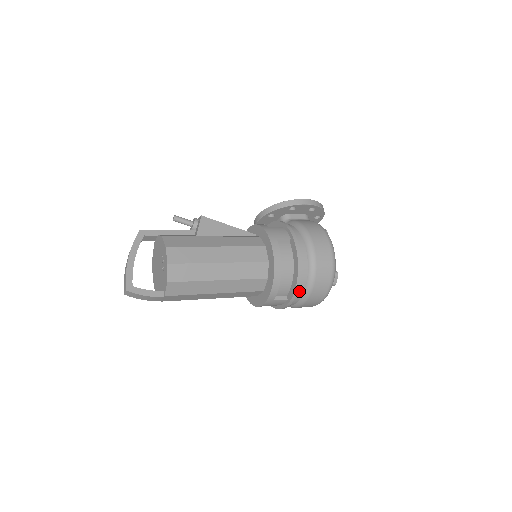
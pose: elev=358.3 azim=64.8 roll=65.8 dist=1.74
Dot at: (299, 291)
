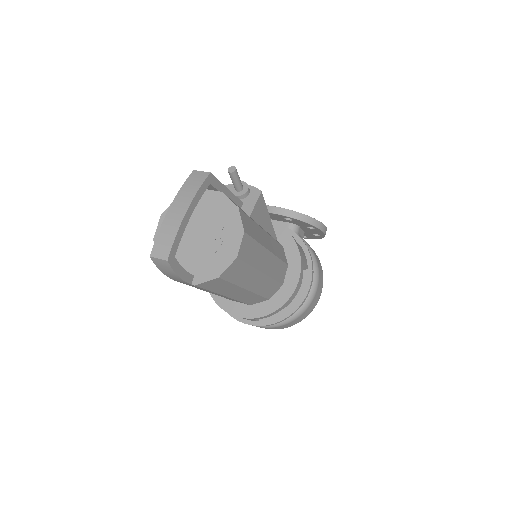
Dot at: occluded
